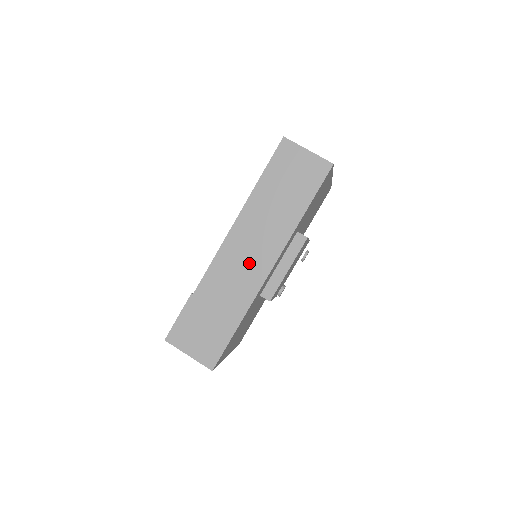
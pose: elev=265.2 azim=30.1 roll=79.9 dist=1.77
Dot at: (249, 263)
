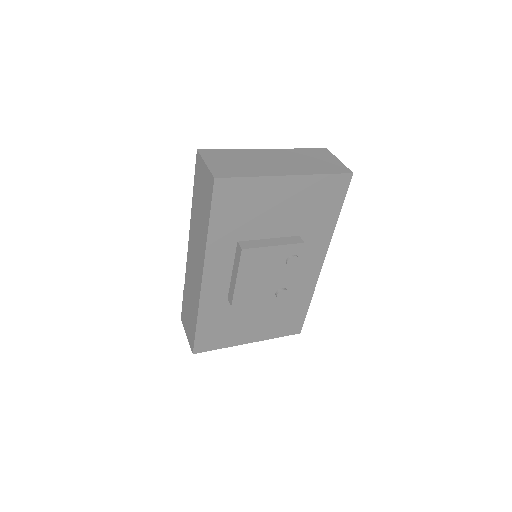
Dot at: (195, 270)
